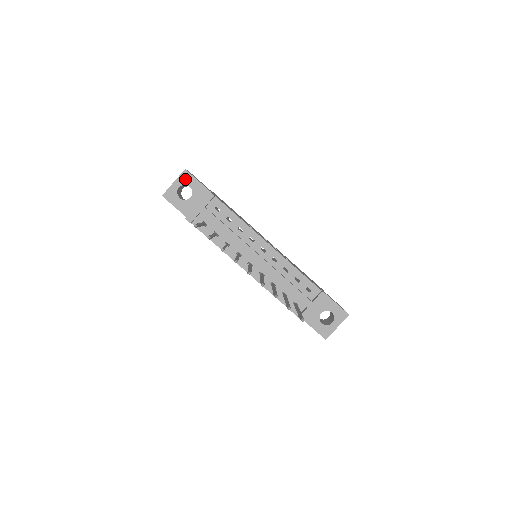
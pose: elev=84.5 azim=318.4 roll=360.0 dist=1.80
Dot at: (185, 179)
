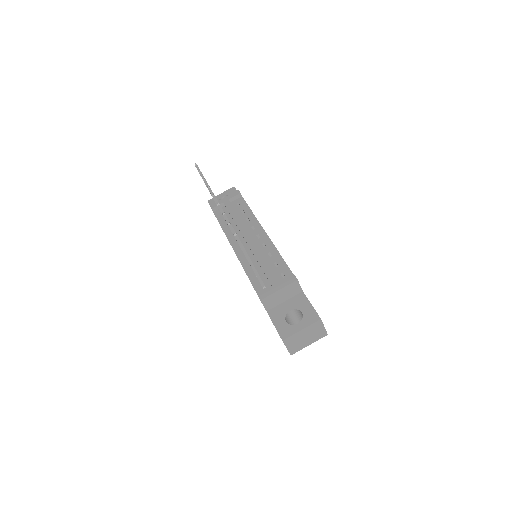
Dot at: (230, 192)
